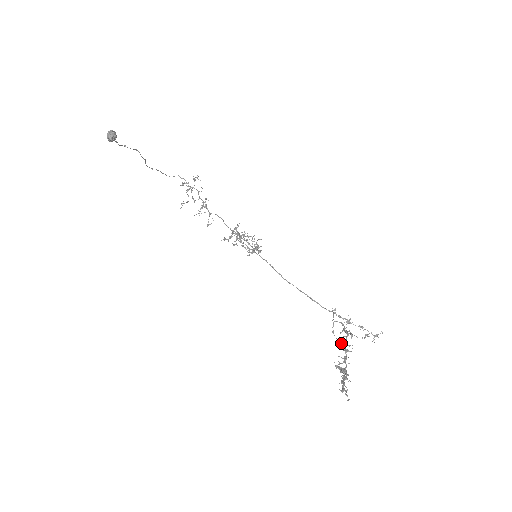
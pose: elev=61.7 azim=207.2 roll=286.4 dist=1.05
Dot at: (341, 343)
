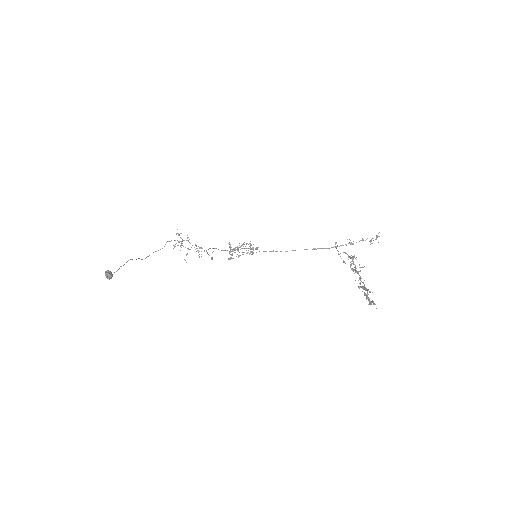
Dot at: occluded
